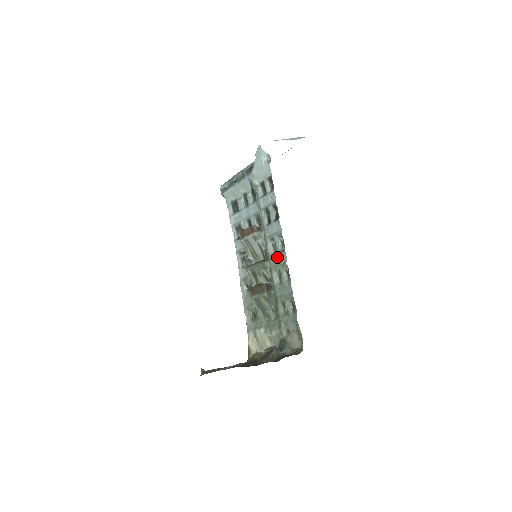
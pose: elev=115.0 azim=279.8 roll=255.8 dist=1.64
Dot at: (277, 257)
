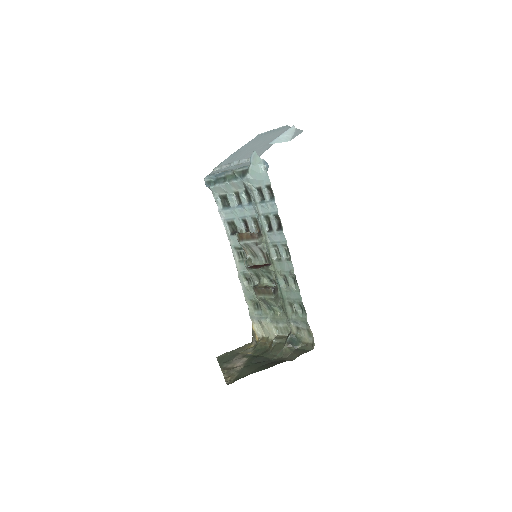
Dot at: (282, 264)
